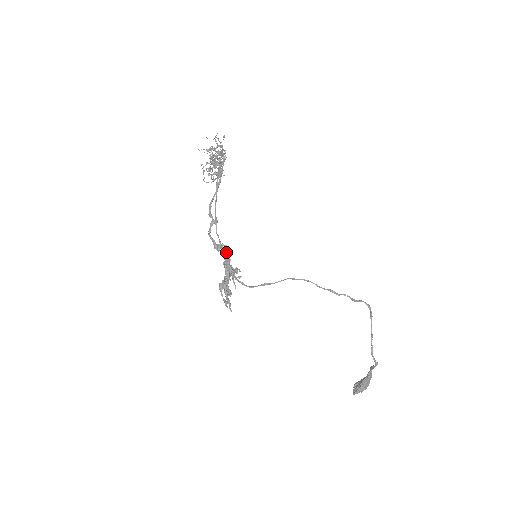
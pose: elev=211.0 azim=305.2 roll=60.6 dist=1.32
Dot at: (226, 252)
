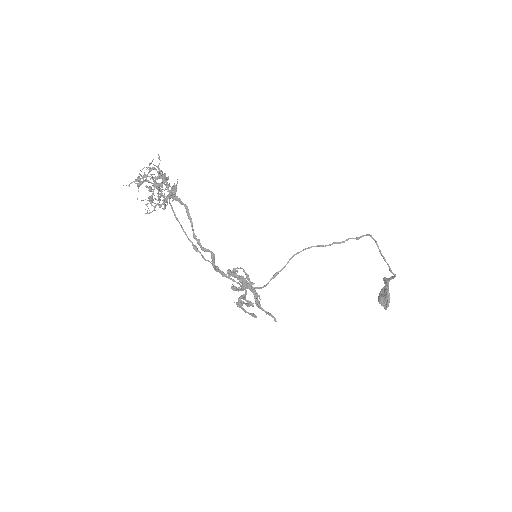
Dot at: (234, 272)
